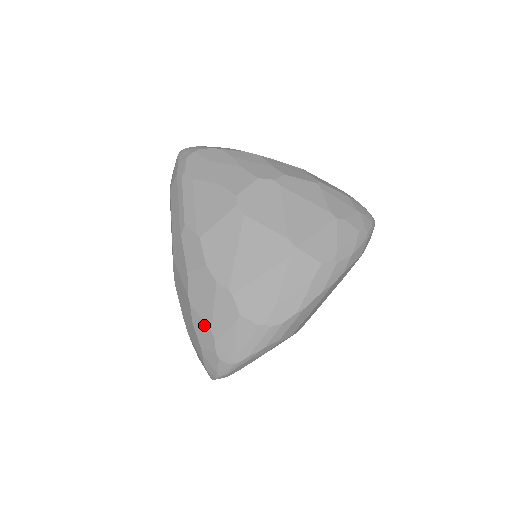
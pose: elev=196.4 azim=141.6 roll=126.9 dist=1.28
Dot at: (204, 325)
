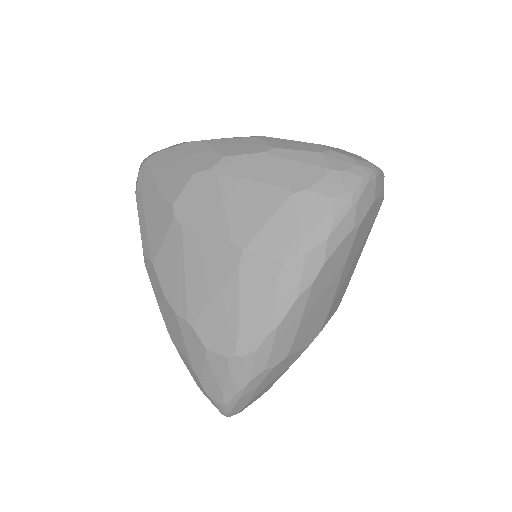
Dot at: (187, 362)
